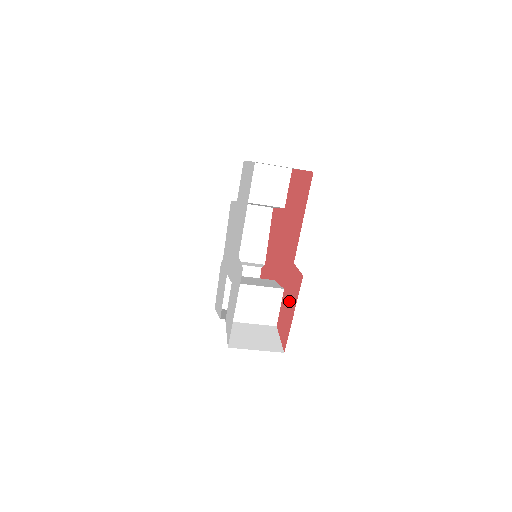
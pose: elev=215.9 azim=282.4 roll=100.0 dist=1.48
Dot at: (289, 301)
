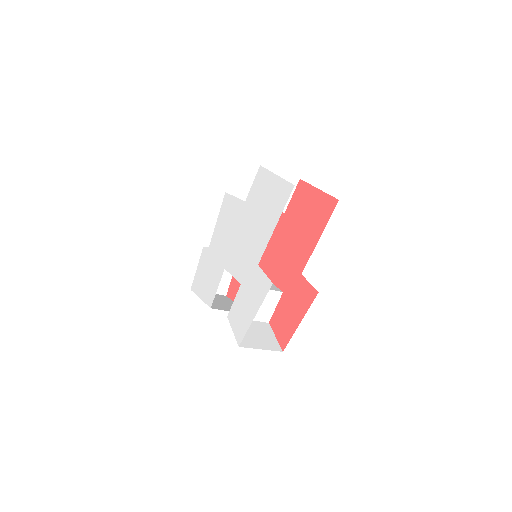
Dot at: (293, 307)
